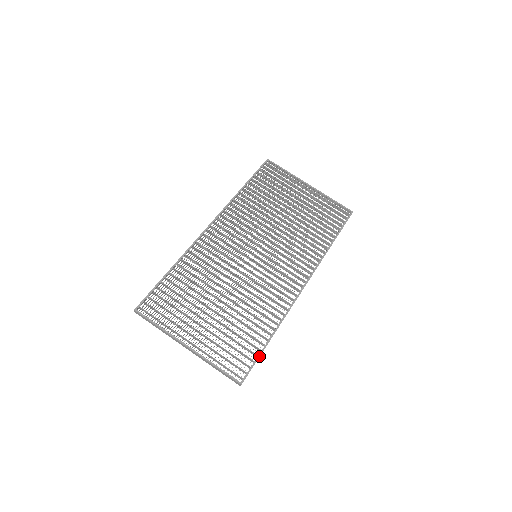
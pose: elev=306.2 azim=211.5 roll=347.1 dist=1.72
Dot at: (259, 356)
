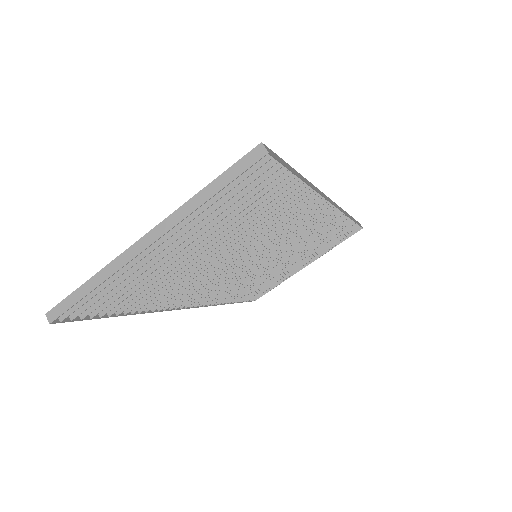
Dot at: occluded
